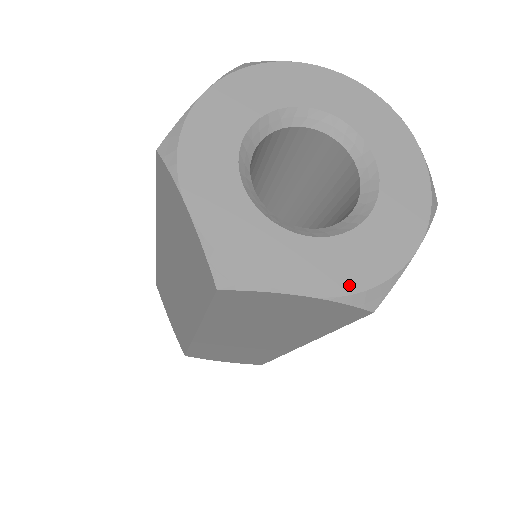
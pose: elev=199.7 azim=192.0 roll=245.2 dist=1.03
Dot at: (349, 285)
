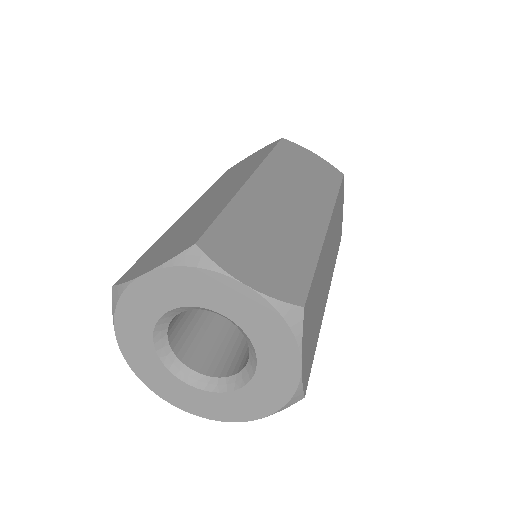
Dot at: (274, 406)
